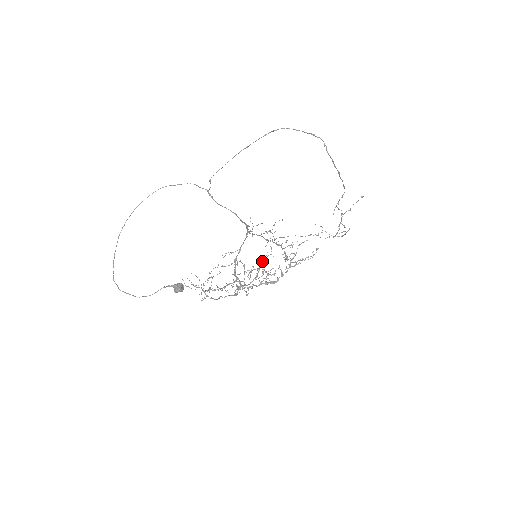
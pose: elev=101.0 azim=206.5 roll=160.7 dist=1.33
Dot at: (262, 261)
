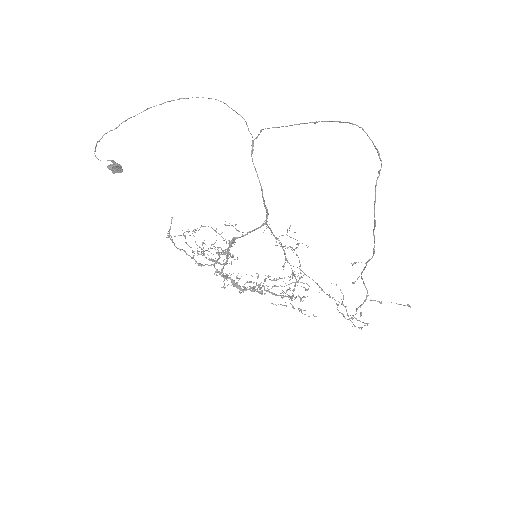
Dot at: occluded
